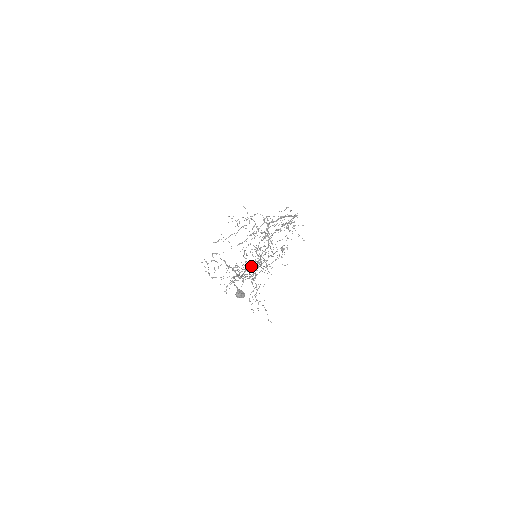
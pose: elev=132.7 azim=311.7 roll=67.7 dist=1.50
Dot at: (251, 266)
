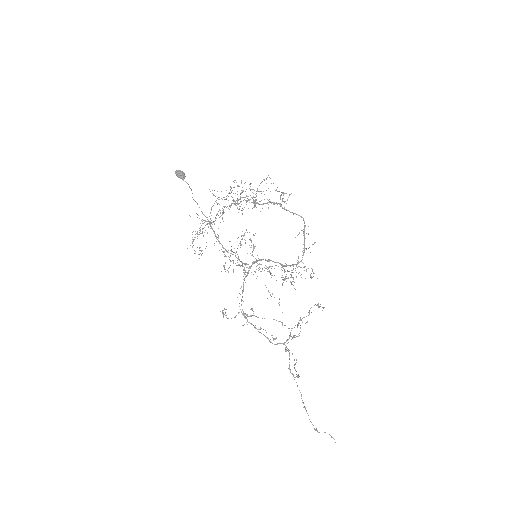
Dot at: (214, 190)
